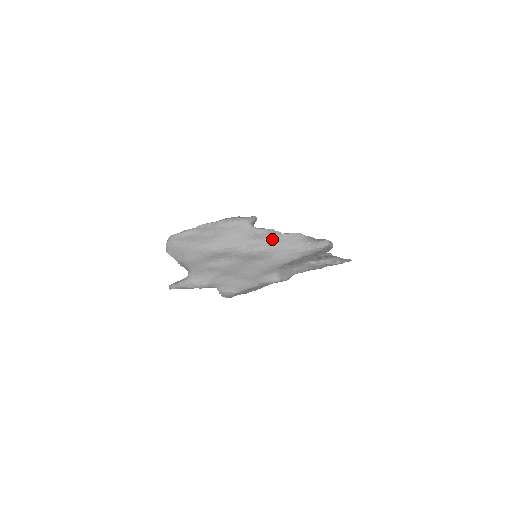
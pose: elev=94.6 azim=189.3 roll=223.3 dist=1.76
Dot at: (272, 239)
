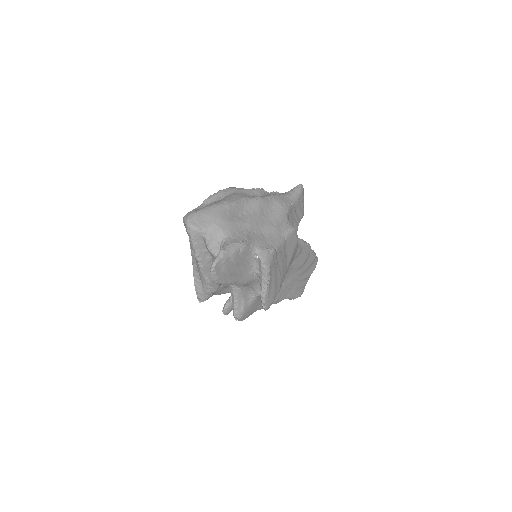
Dot at: (266, 194)
